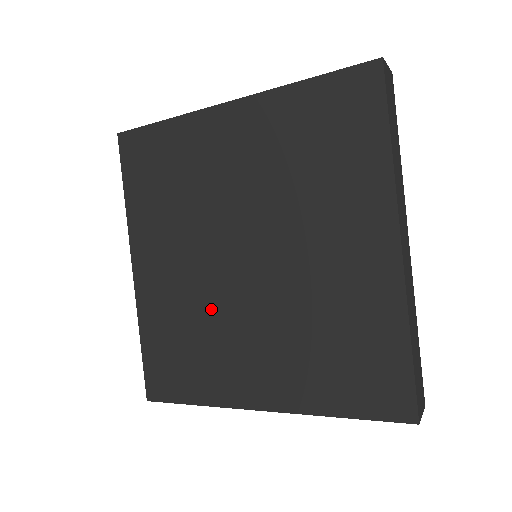
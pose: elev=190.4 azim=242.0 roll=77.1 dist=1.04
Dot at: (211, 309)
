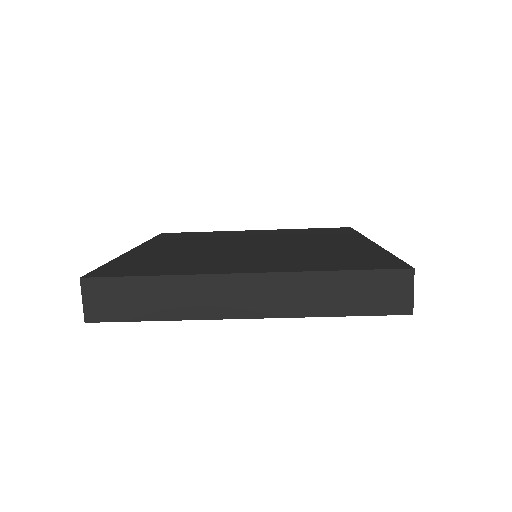
Dot at: (208, 254)
